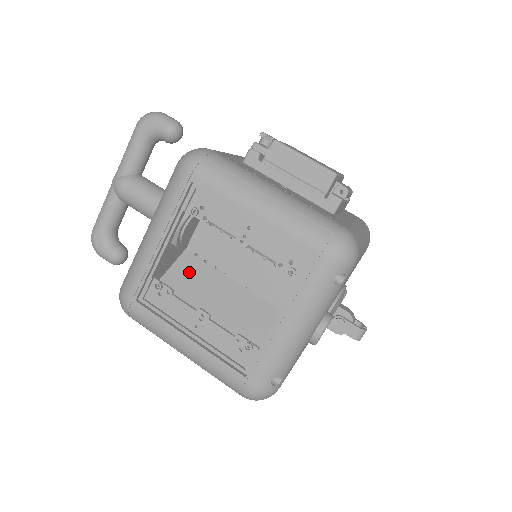
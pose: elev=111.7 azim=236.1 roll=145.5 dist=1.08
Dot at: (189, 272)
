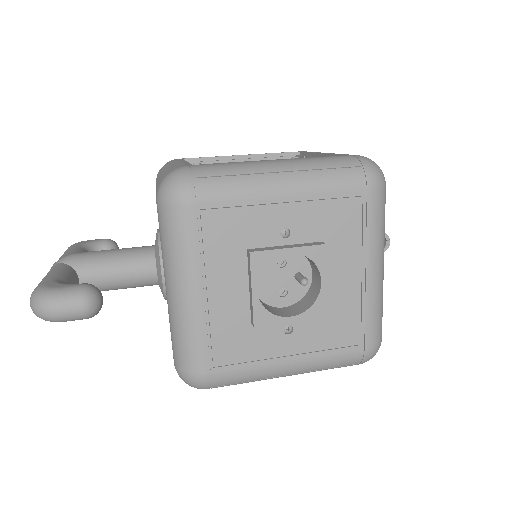
Dot at: occluded
